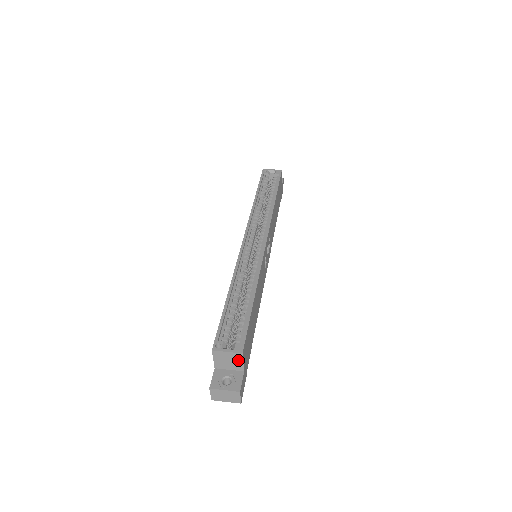
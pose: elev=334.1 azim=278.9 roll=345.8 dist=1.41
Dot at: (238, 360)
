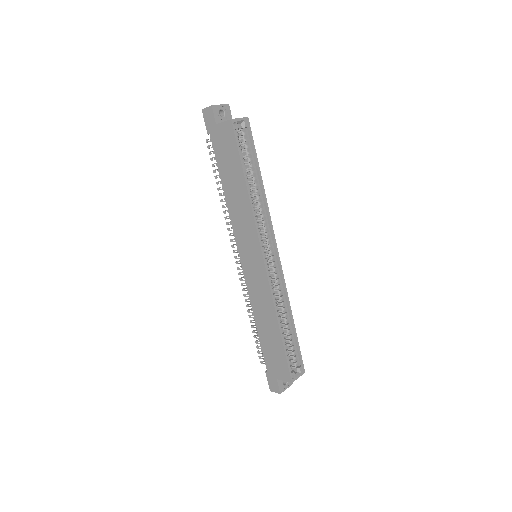
Dot at: occluded
